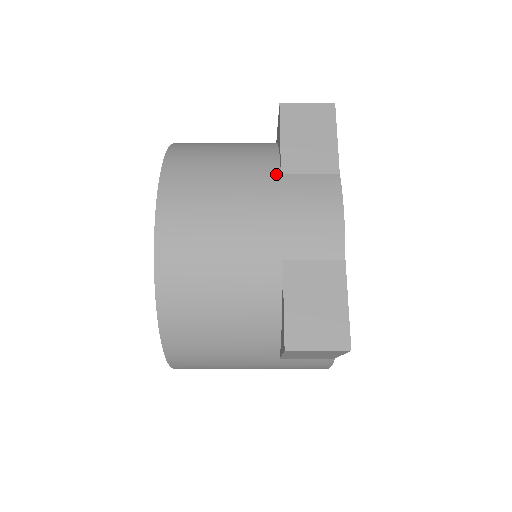
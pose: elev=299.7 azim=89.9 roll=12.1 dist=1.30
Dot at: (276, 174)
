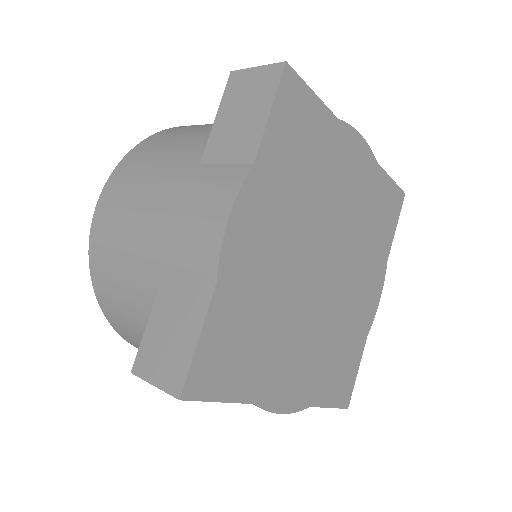
Dot at: (196, 163)
